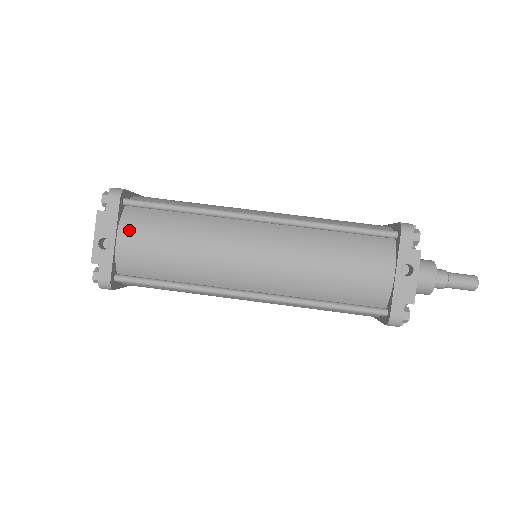
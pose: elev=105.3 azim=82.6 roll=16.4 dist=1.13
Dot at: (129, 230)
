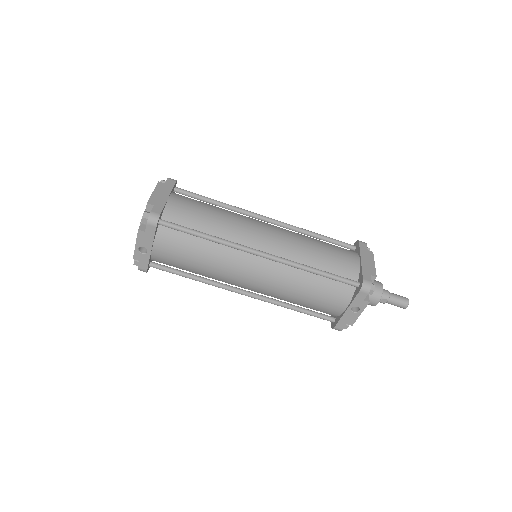
Dot at: (162, 245)
